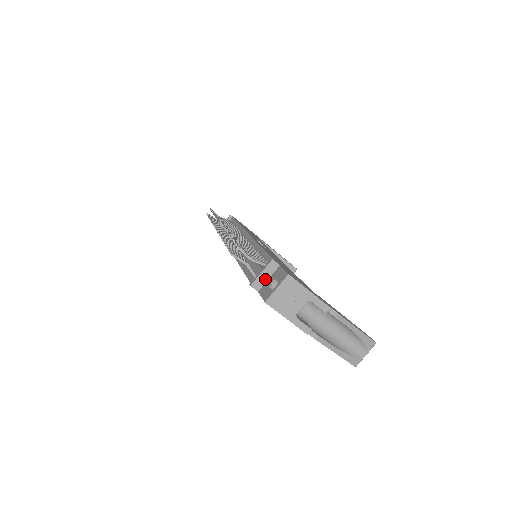
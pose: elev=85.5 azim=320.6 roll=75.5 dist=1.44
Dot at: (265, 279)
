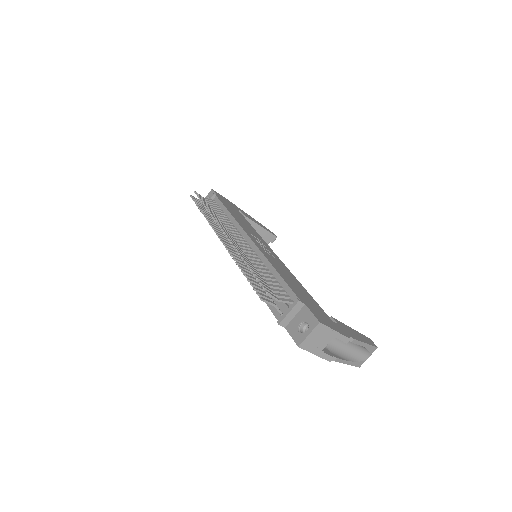
Dot at: (291, 317)
